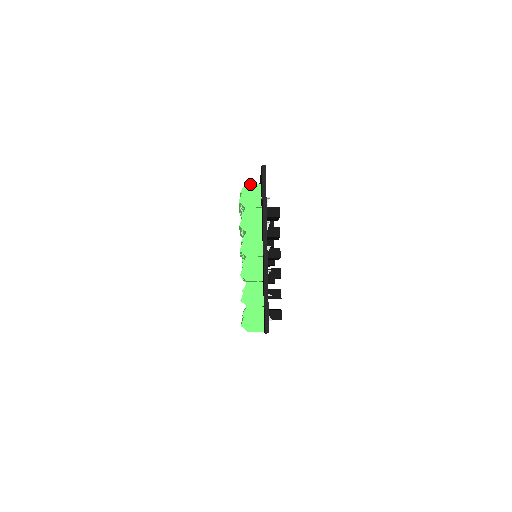
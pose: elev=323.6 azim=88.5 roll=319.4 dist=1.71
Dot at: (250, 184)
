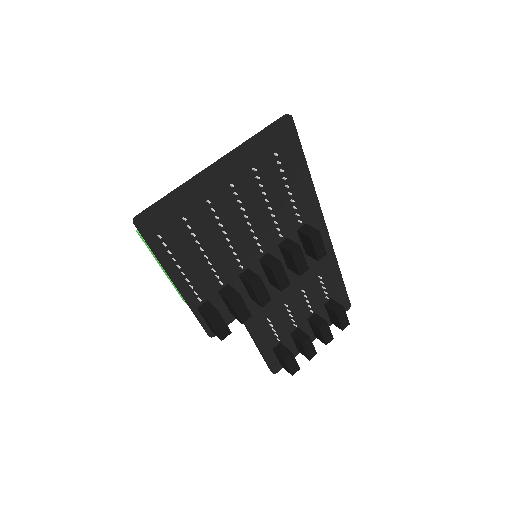
Dot at: occluded
